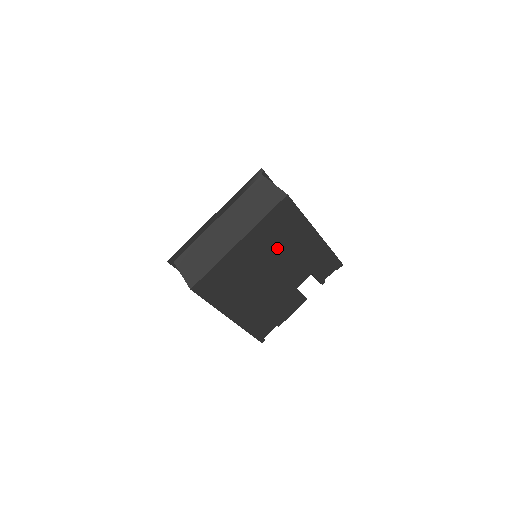
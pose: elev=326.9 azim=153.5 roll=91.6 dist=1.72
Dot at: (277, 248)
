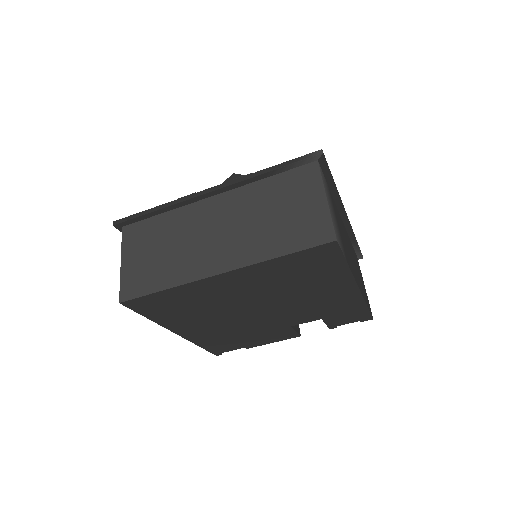
Dot at: (283, 290)
